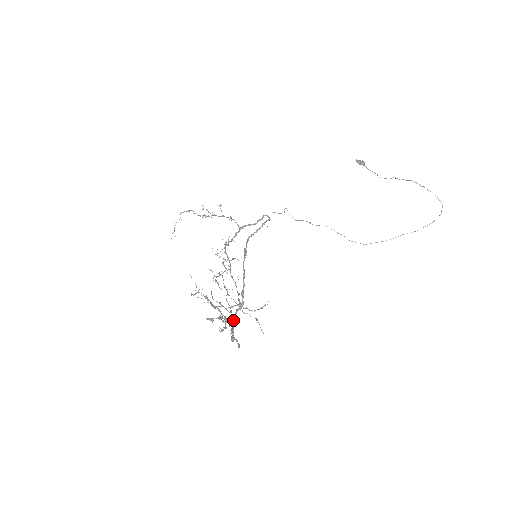
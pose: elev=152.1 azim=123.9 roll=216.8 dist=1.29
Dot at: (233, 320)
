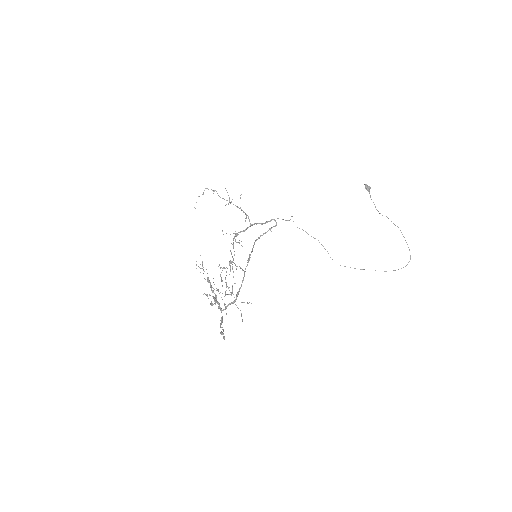
Dot at: occluded
